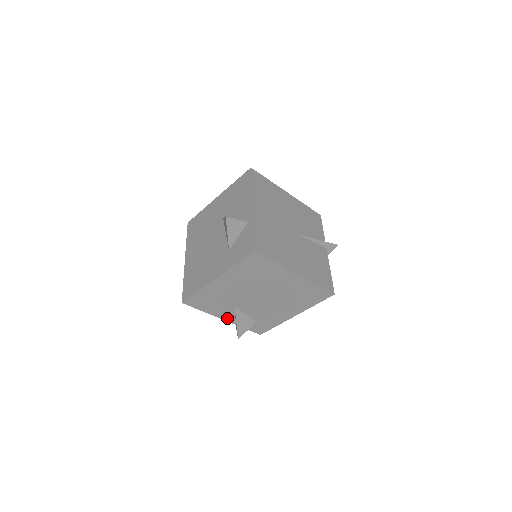
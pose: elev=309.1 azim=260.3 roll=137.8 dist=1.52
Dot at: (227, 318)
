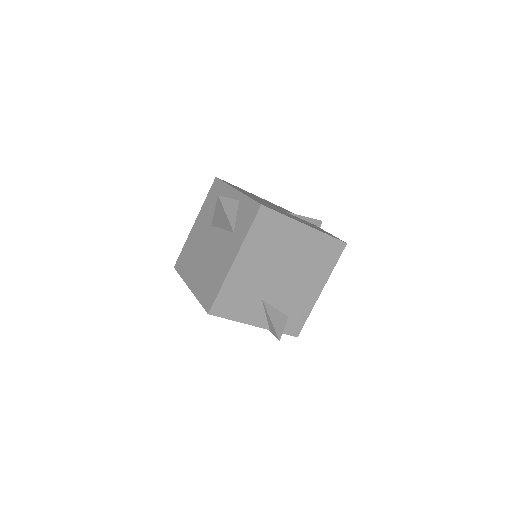
Dot at: (258, 322)
